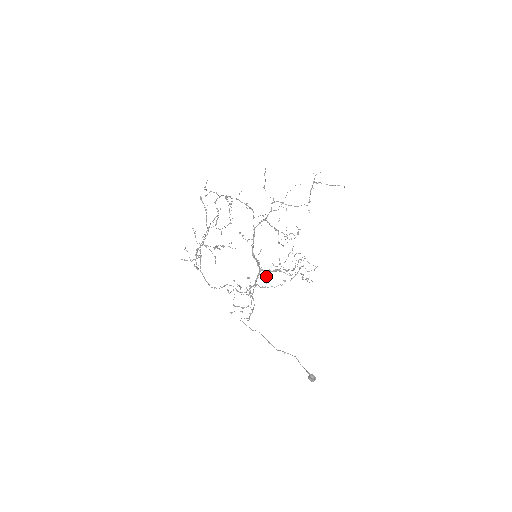
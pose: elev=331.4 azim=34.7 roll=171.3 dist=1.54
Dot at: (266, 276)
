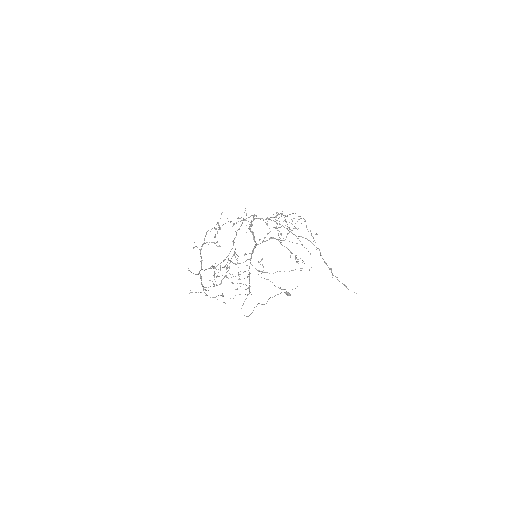
Dot at: occluded
